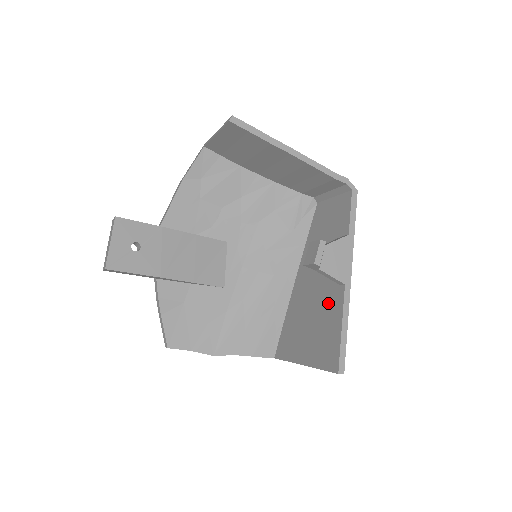
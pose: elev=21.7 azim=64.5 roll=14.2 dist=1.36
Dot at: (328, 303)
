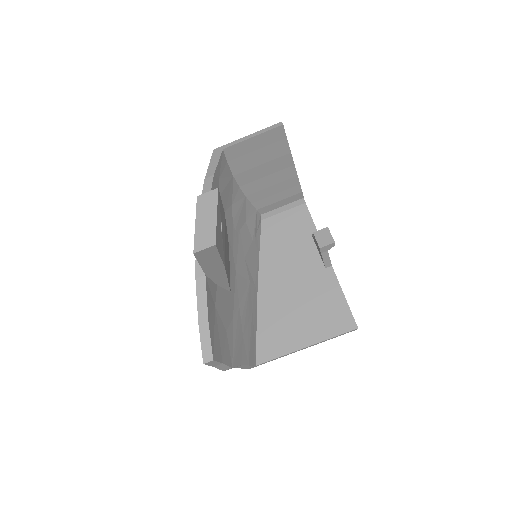
Dot at: (318, 286)
